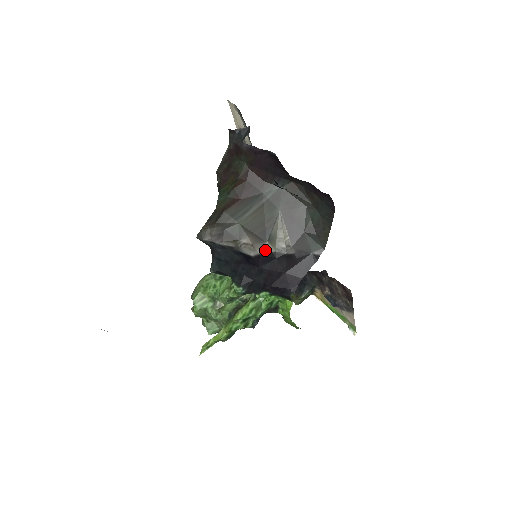
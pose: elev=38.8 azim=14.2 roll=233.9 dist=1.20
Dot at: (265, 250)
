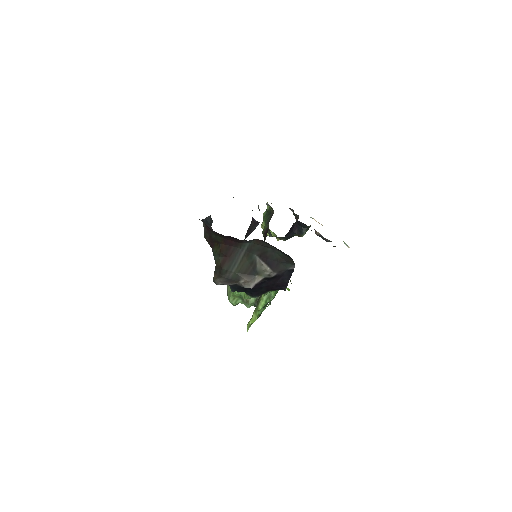
Dot at: (258, 280)
